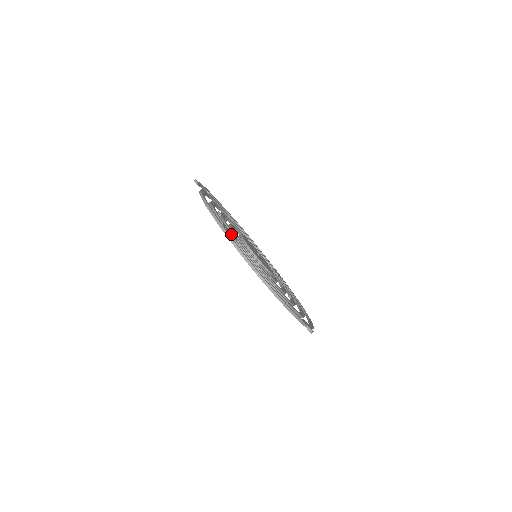
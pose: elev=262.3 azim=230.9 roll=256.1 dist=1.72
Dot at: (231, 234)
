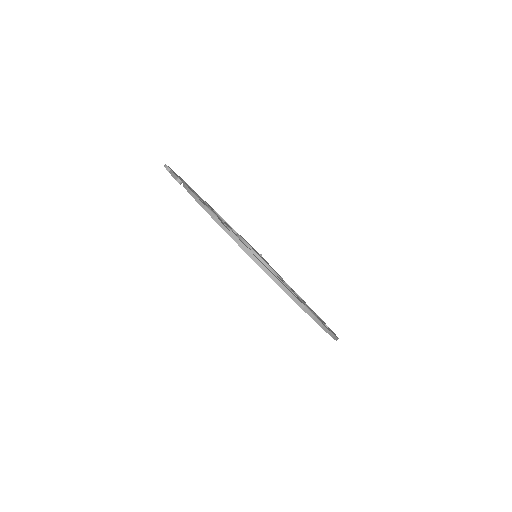
Dot at: (282, 283)
